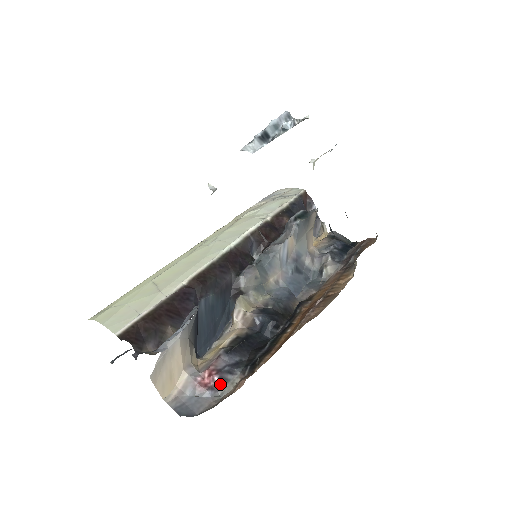
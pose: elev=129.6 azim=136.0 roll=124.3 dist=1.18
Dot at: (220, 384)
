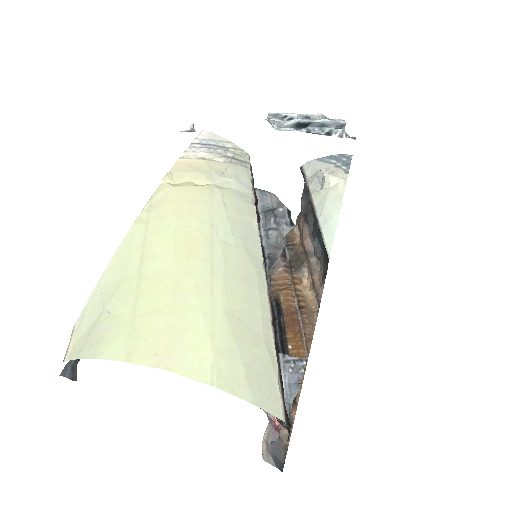
Dot at: occluded
